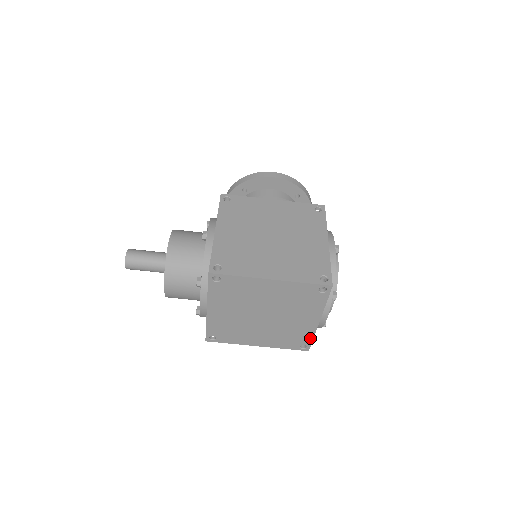
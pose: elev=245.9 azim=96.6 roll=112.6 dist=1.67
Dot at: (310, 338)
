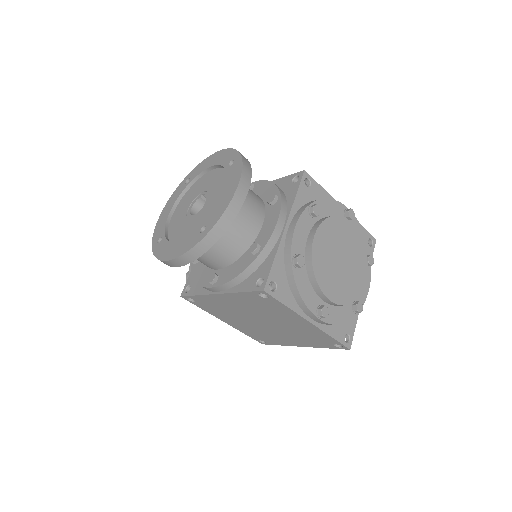
Dot at: occluded
